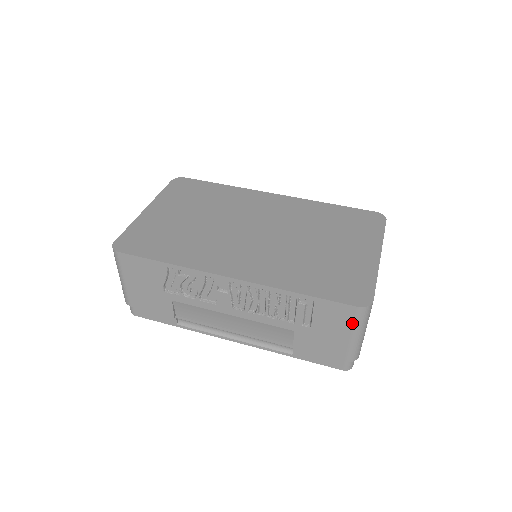
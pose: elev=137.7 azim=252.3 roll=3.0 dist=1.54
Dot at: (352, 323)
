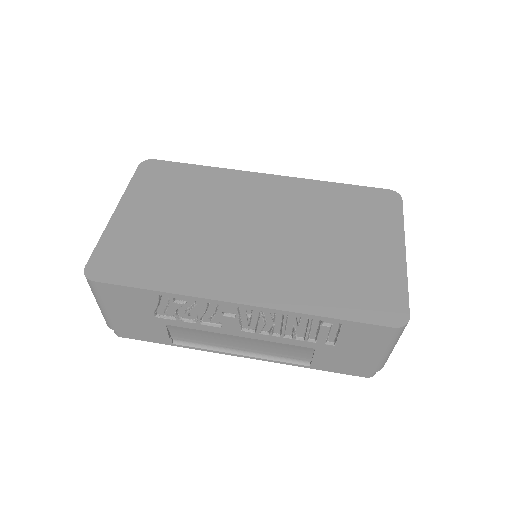
Dot at: (385, 341)
